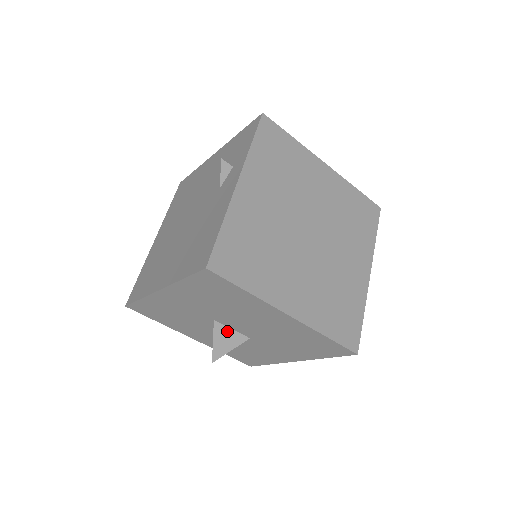
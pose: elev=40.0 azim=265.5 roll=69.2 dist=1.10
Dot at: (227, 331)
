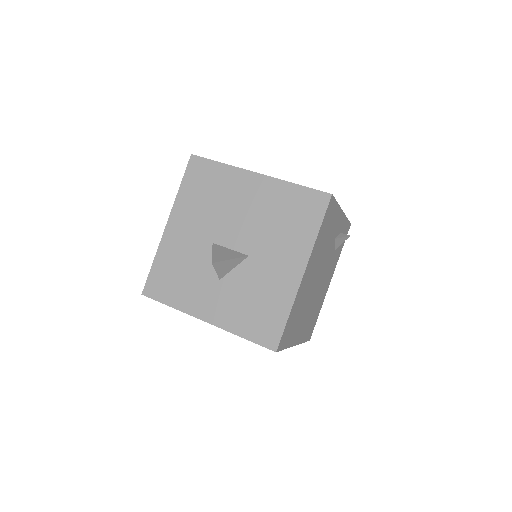
Dot at: (225, 250)
